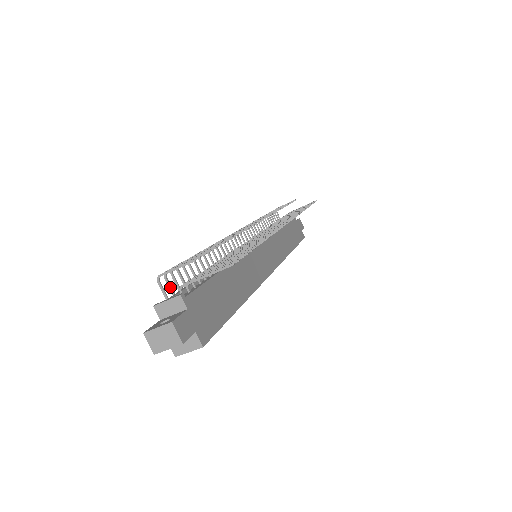
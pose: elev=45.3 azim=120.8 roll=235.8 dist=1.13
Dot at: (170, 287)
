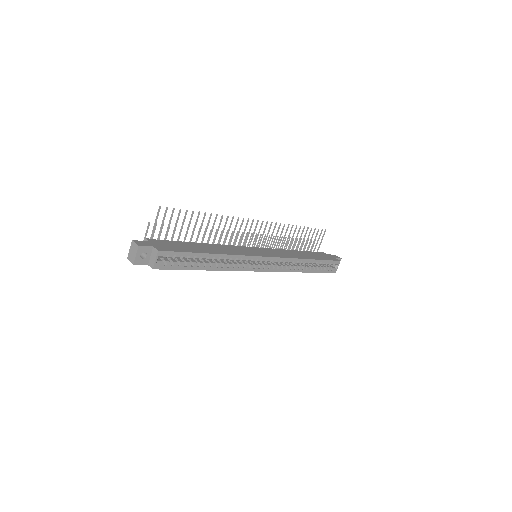
Dot at: occluded
